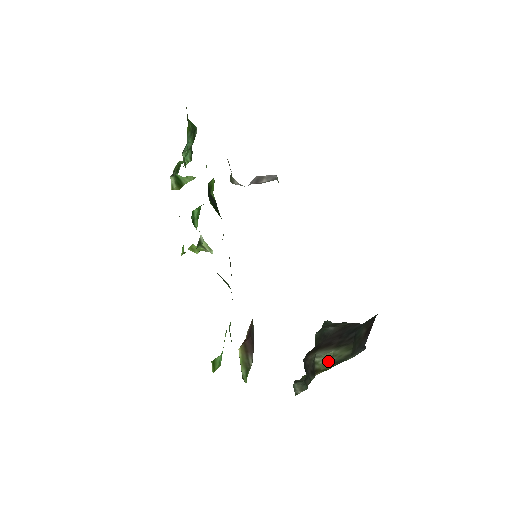
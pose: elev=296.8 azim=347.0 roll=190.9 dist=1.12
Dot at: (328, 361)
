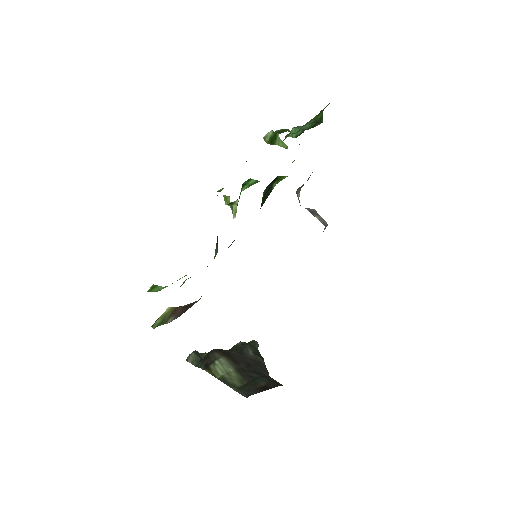
Dot at: (222, 372)
